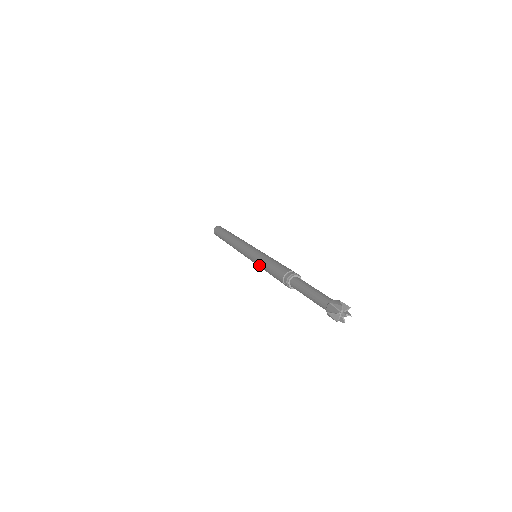
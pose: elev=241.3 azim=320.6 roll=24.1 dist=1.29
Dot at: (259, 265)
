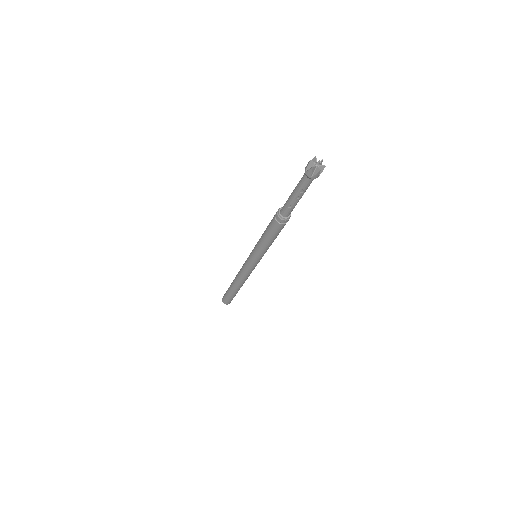
Dot at: (257, 247)
